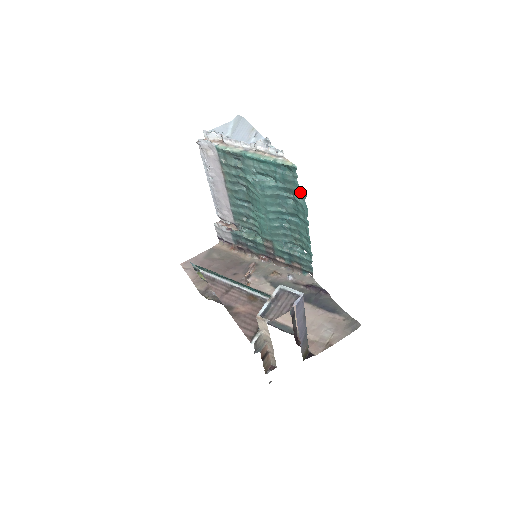
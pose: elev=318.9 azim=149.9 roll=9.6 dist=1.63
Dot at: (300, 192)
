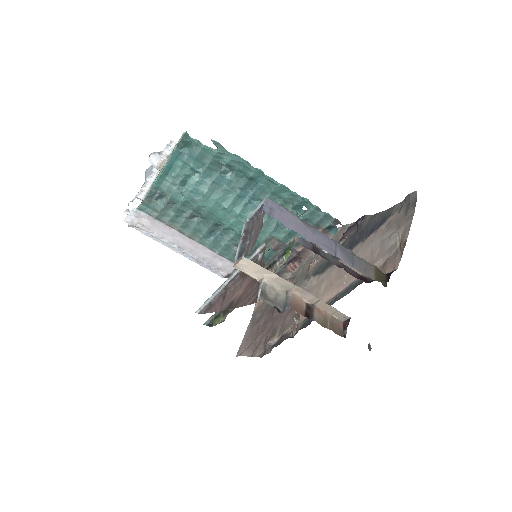
Dot at: (216, 151)
